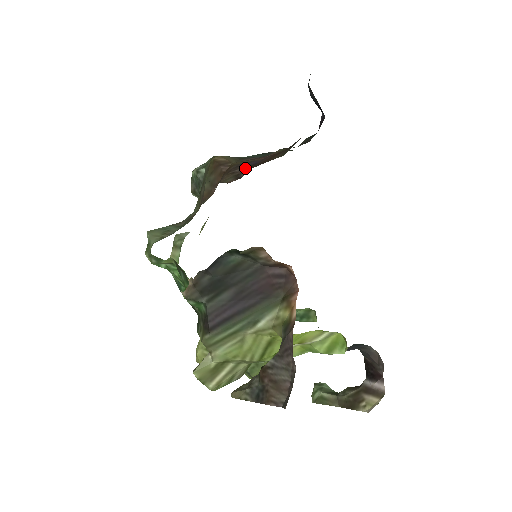
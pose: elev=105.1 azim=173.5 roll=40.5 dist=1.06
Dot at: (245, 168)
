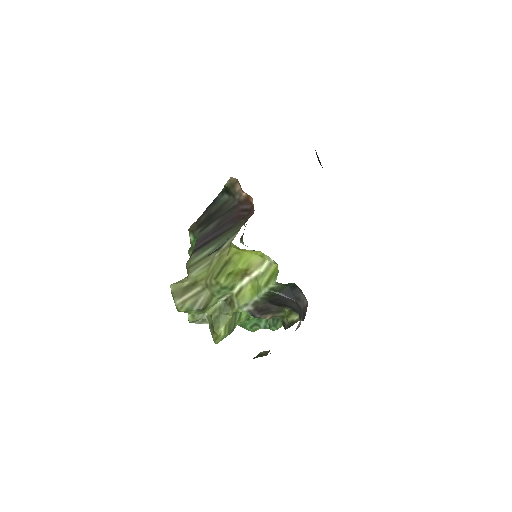
Dot at: occluded
